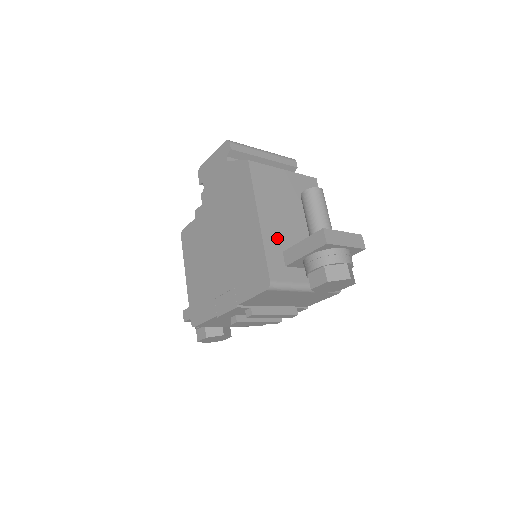
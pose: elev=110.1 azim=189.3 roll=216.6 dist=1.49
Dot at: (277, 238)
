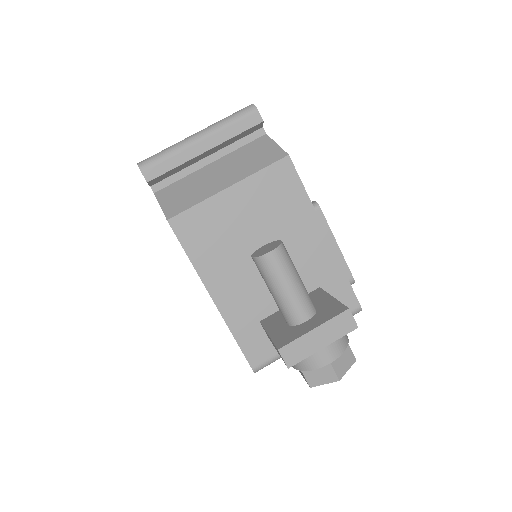
Dot at: (247, 308)
